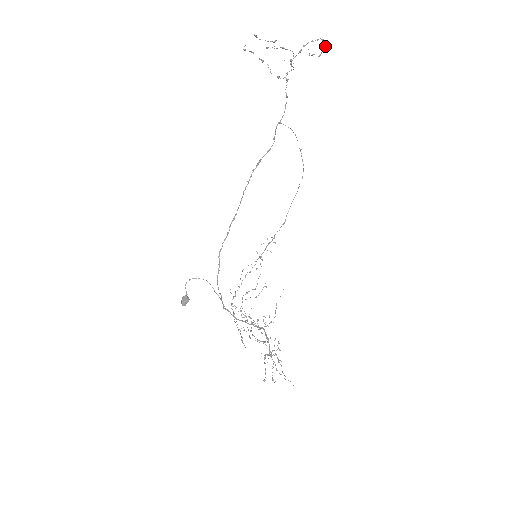
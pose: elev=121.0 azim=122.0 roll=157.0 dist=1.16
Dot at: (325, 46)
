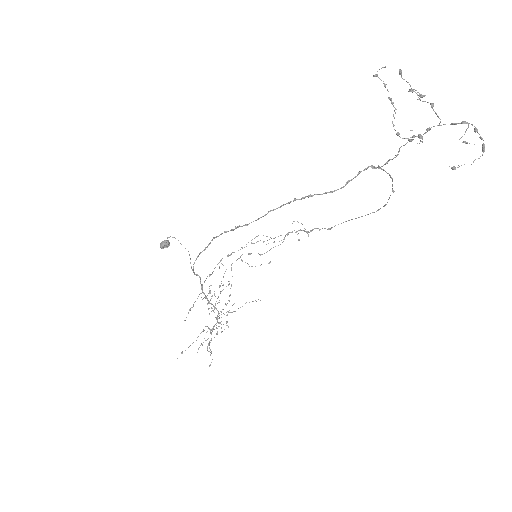
Dot at: (473, 161)
